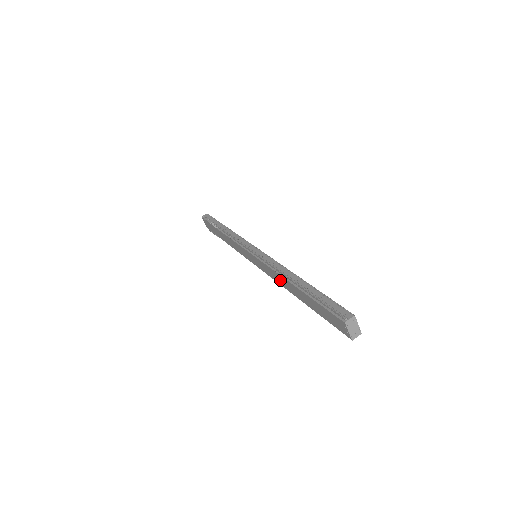
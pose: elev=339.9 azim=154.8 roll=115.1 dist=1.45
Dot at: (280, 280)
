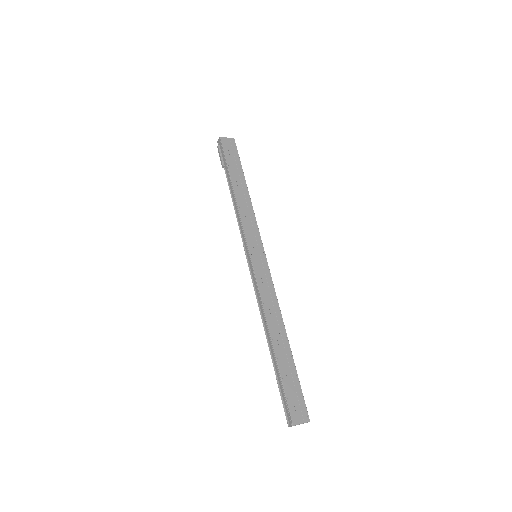
Dot at: occluded
